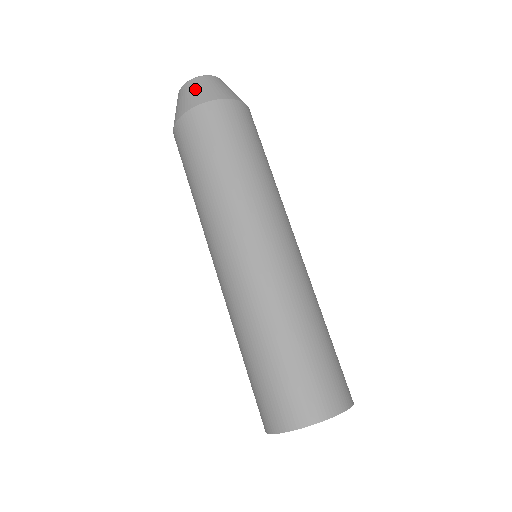
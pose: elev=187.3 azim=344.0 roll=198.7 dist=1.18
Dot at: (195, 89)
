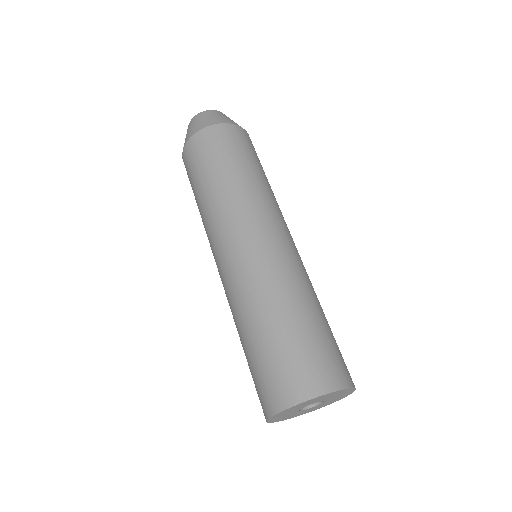
Dot at: occluded
